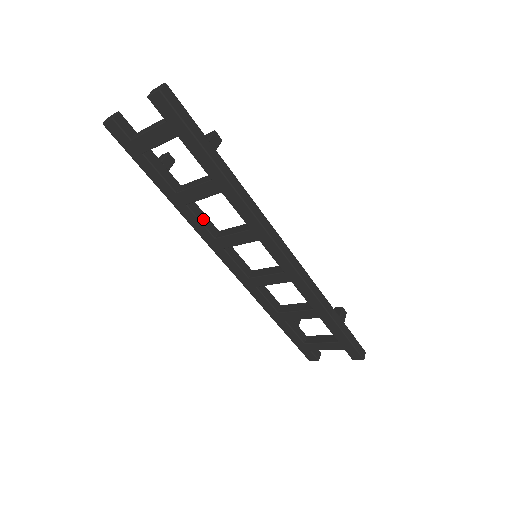
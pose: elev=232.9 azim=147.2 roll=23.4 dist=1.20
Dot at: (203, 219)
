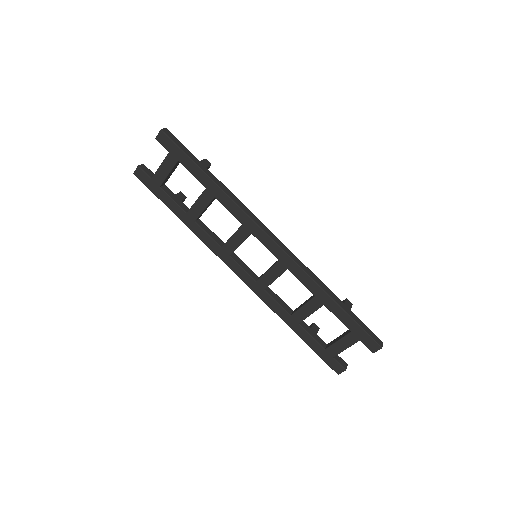
Dot at: (210, 233)
